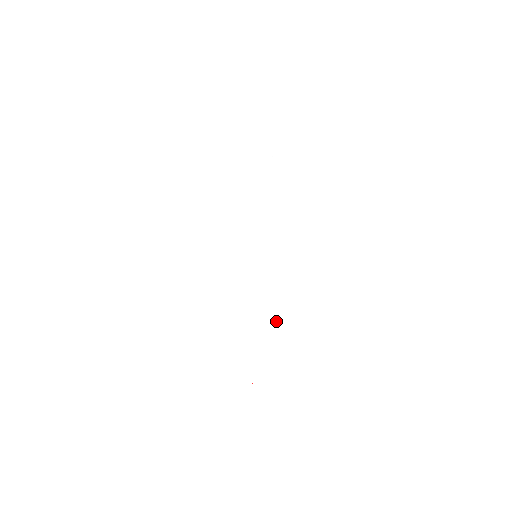
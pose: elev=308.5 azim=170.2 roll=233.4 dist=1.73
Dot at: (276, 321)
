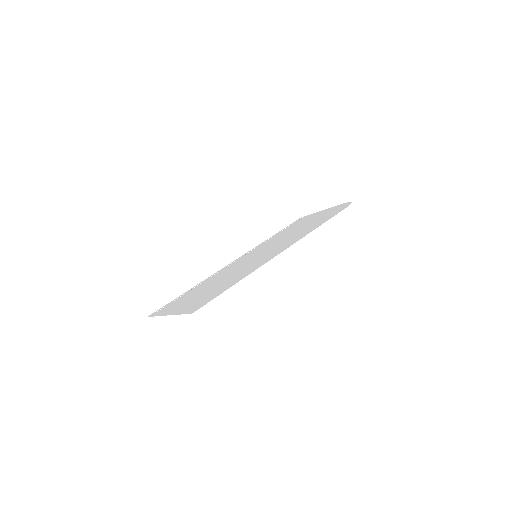
Dot at: (200, 294)
